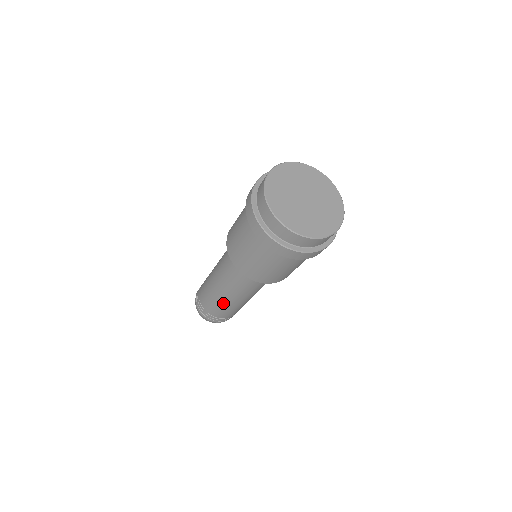
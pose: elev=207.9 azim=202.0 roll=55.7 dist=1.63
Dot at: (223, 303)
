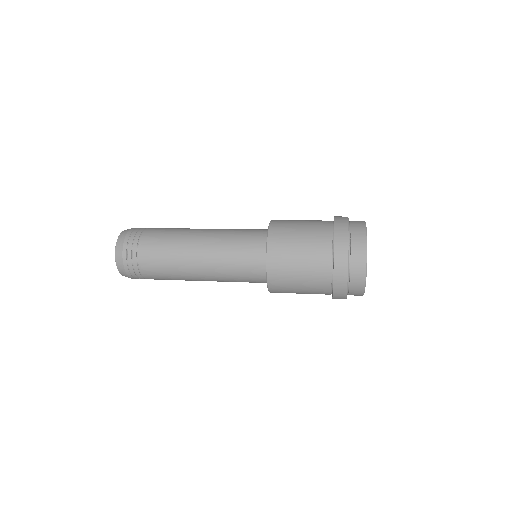
Dot at: (183, 278)
